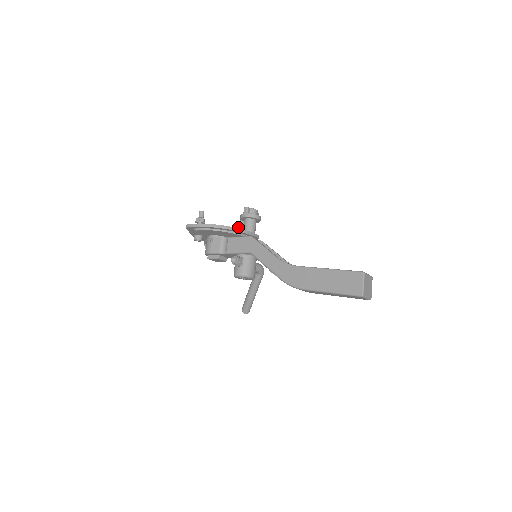
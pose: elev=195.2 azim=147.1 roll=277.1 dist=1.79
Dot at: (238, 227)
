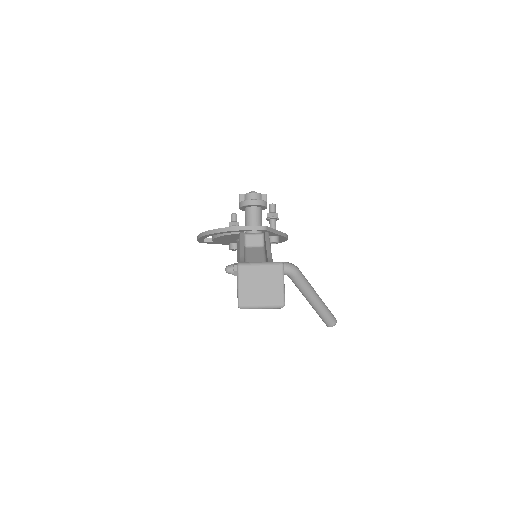
Dot at: occluded
